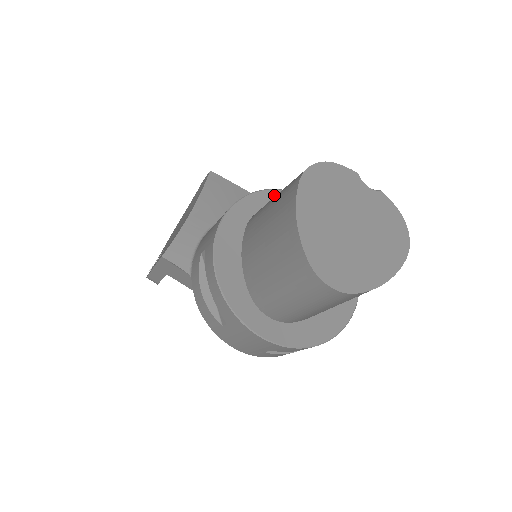
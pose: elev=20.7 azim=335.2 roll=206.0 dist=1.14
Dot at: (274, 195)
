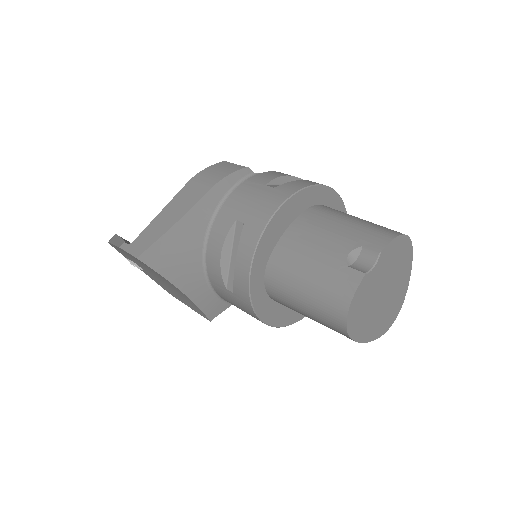
Dot at: (257, 263)
